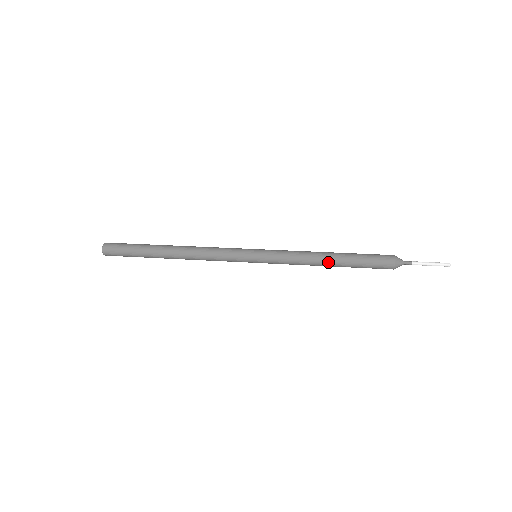
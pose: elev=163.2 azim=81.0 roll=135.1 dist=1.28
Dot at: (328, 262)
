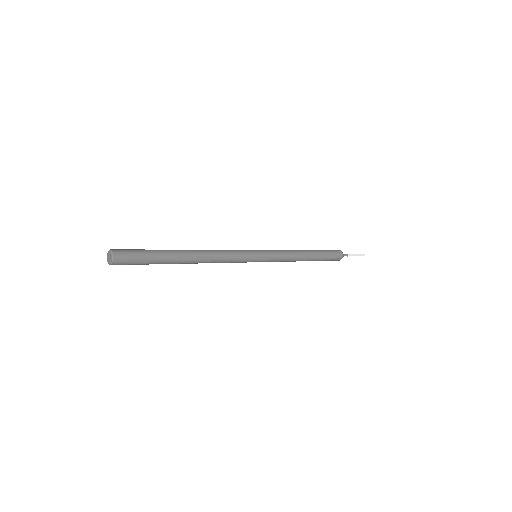
Dot at: (307, 258)
